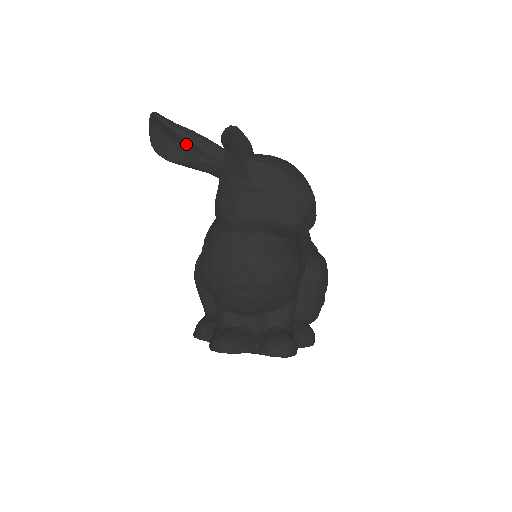
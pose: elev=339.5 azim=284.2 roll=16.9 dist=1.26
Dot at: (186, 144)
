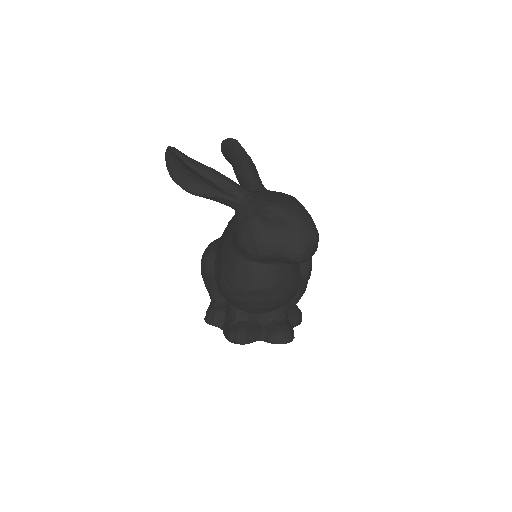
Dot at: (206, 181)
